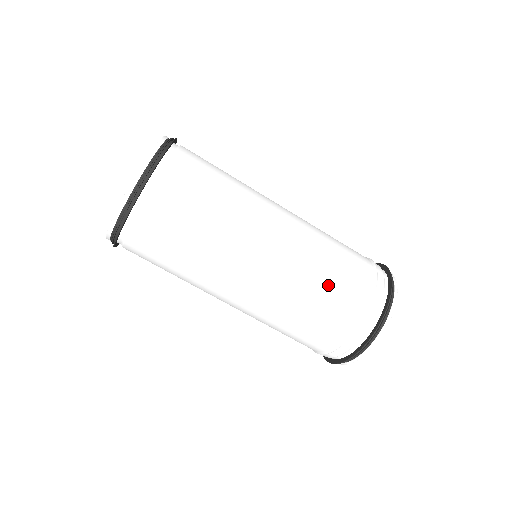
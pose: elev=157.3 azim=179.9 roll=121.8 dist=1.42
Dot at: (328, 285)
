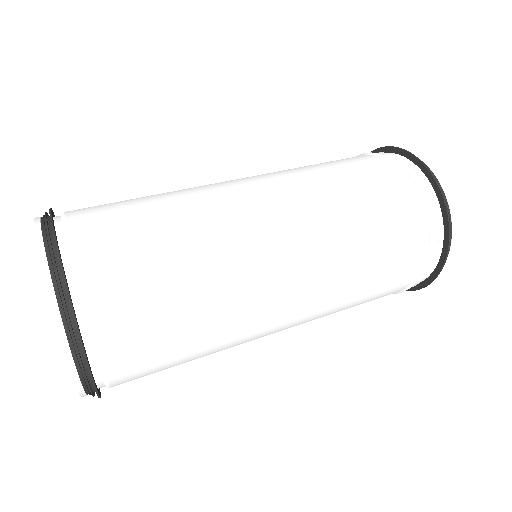
Dot at: (374, 247)
